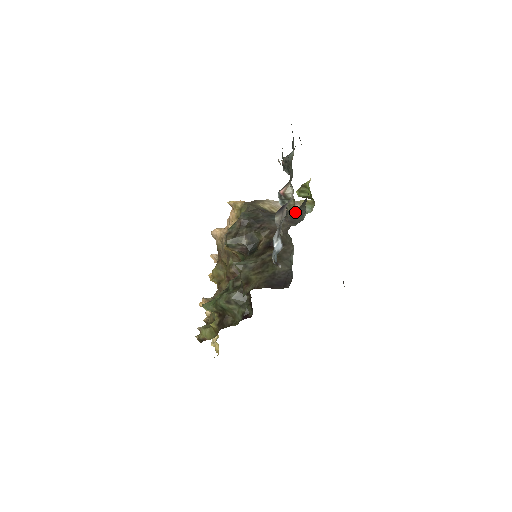
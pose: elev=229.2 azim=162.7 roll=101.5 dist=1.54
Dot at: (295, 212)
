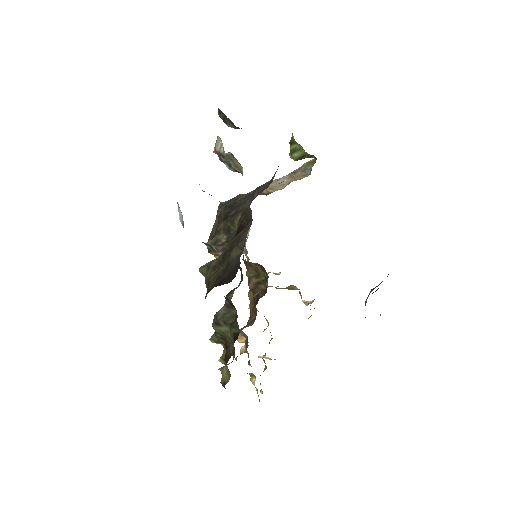
Dot at: occluded
